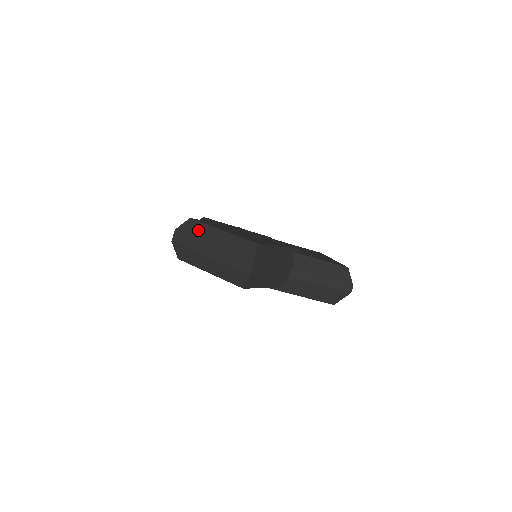
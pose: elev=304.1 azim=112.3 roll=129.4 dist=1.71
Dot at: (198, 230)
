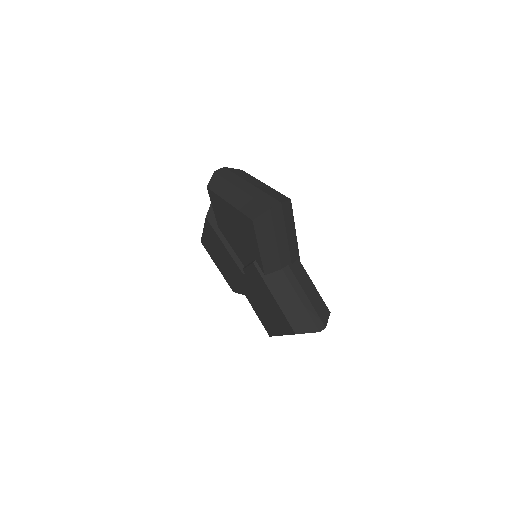
Dot at: (244, 175)
